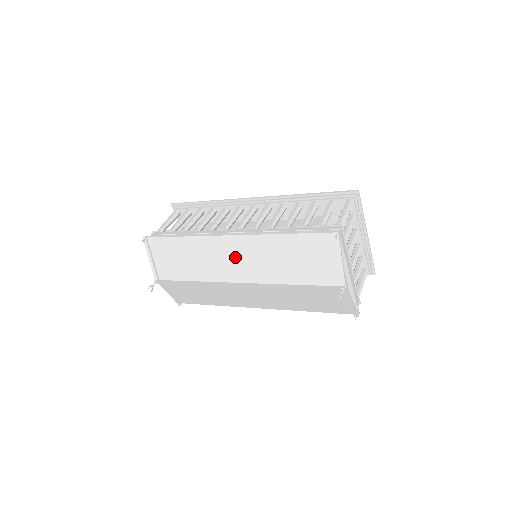
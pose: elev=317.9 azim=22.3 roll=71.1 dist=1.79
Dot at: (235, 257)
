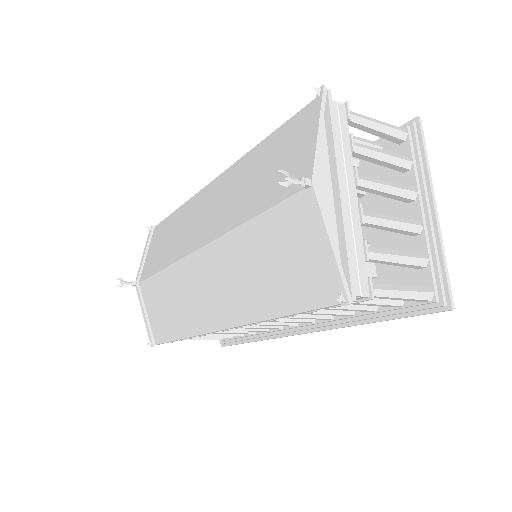
Dot at: (207, 209)
